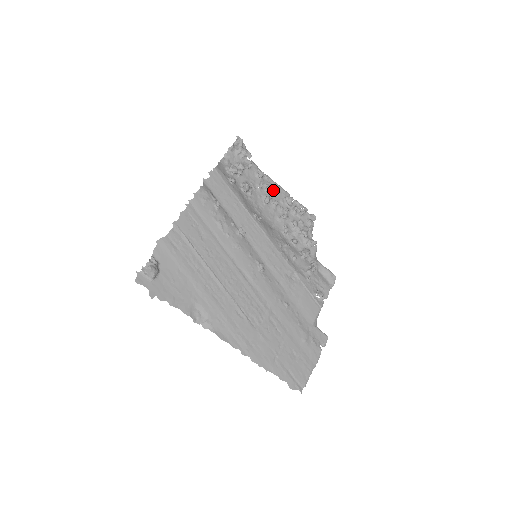
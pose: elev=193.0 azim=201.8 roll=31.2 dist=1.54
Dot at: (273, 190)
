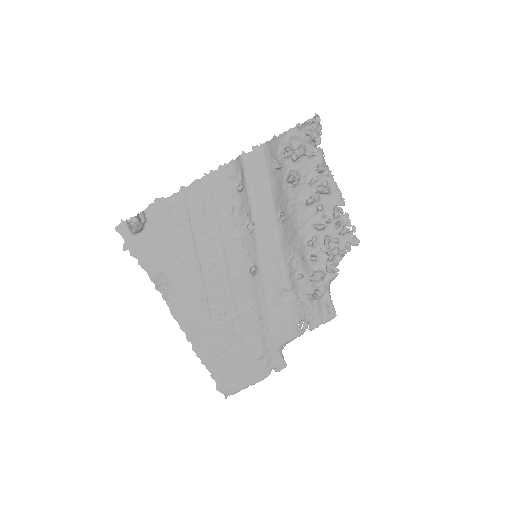
Dot at: (325, 192)
